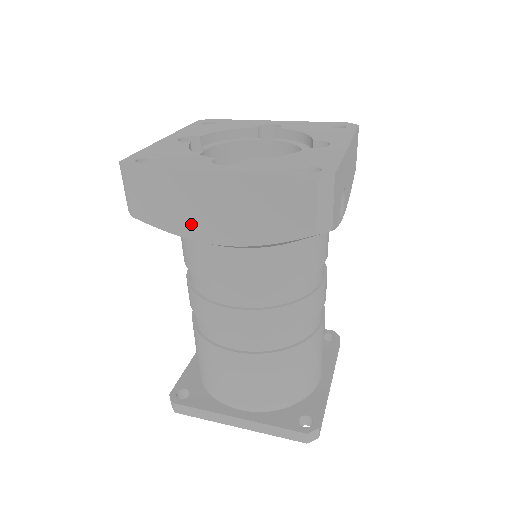
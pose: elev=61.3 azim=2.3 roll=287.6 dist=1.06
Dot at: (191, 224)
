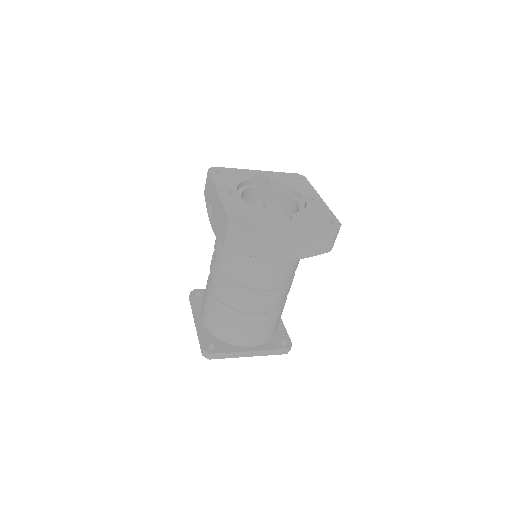
Dot at: (267, 252)
